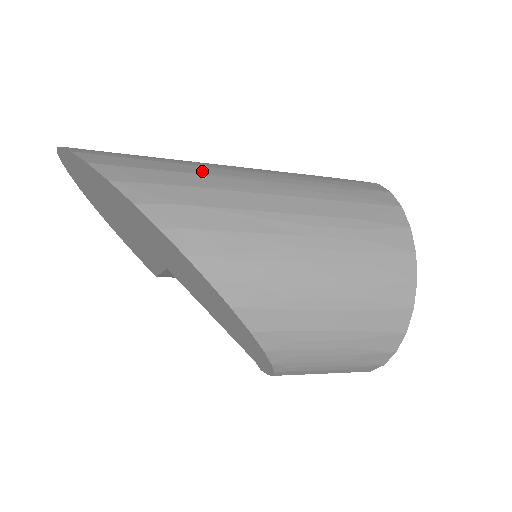
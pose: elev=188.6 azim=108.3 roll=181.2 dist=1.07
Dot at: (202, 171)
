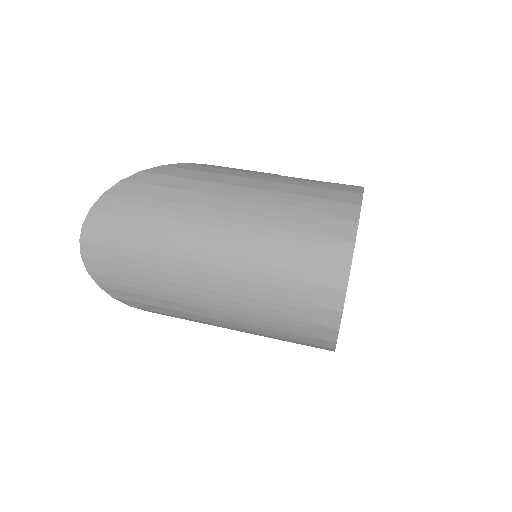
Dot at: (180, 309)
